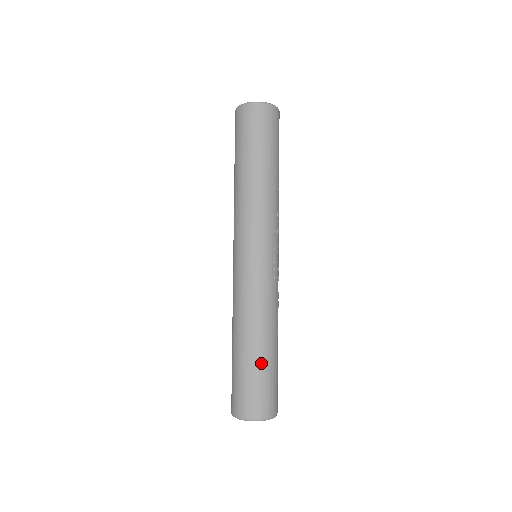
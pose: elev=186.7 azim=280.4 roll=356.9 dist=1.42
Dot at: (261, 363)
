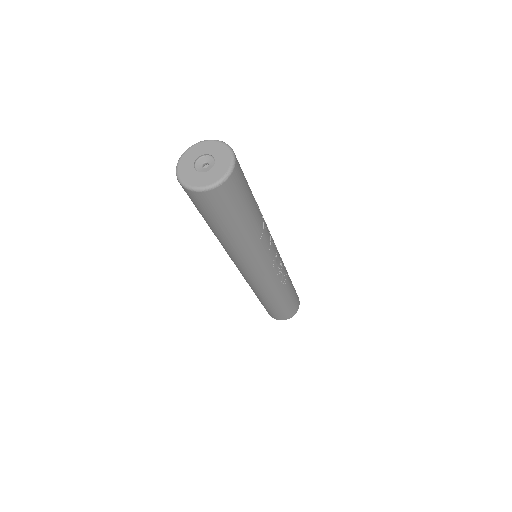
Dot at: occluded
